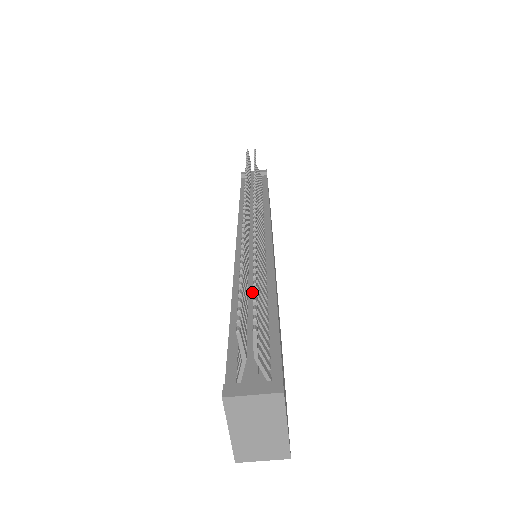
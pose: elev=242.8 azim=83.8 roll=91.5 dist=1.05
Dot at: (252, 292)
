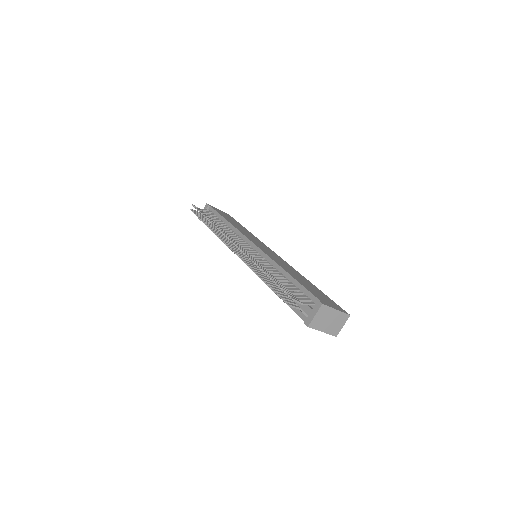
Dot at: occluded
